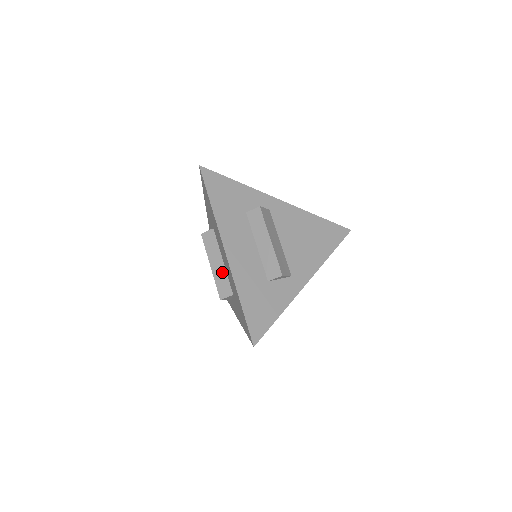
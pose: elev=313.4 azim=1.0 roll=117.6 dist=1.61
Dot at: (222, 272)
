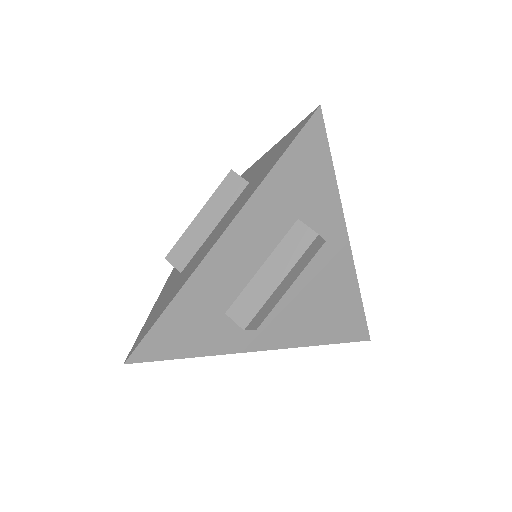
Dot at: (200, 237)
